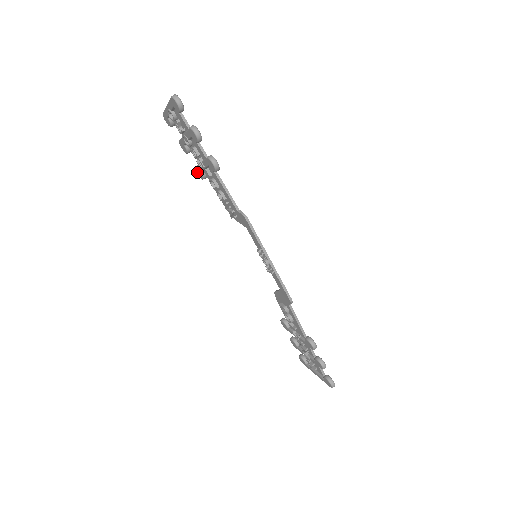
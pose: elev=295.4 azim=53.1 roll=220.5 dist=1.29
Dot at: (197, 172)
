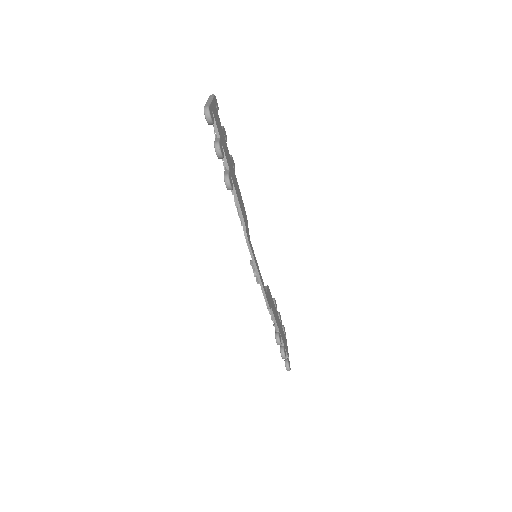
Dot at: occluded
